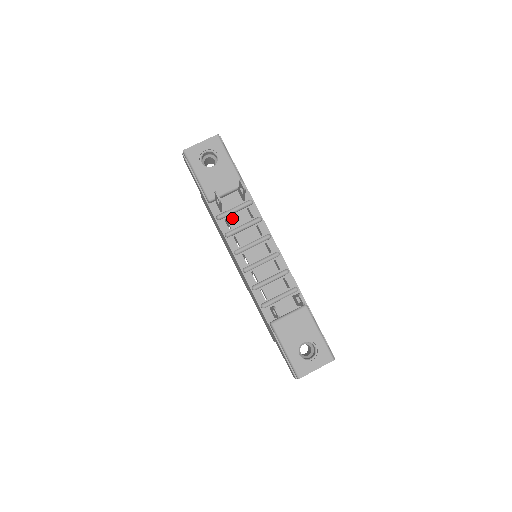
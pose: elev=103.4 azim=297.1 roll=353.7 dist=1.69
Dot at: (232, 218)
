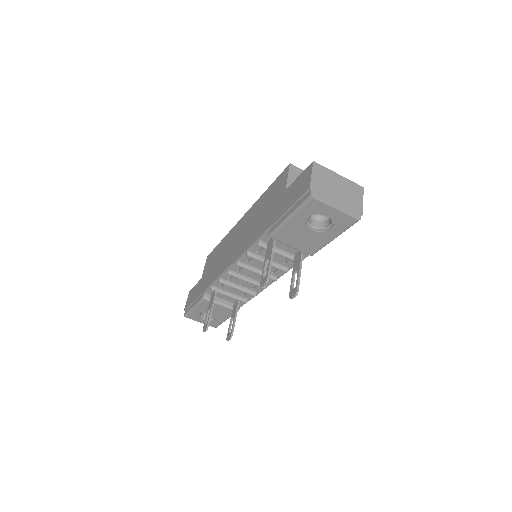
Dot at: occluded
